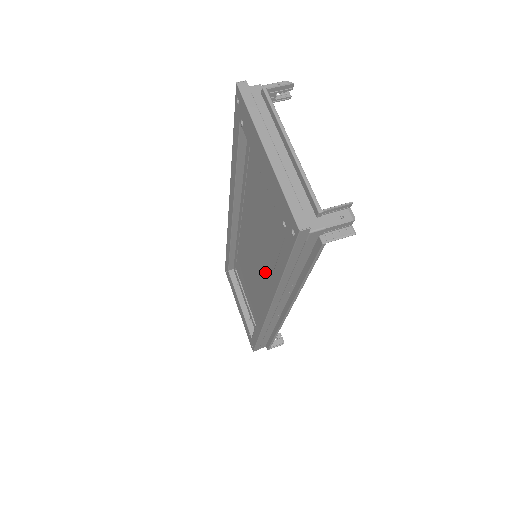
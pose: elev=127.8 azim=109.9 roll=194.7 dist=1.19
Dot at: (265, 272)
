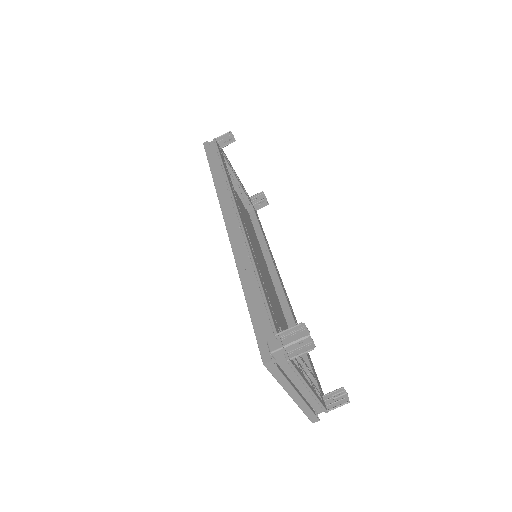
Dot at: (267, 279)
